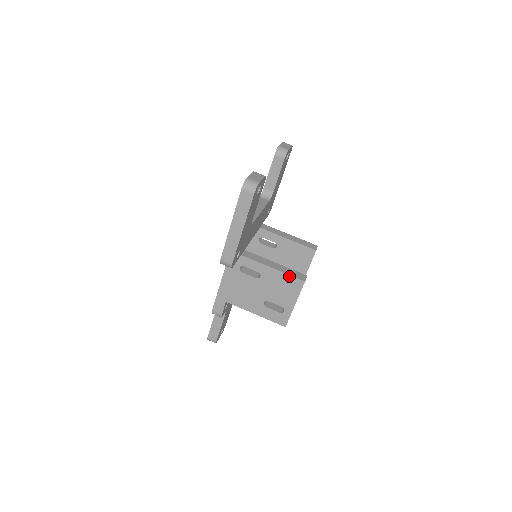
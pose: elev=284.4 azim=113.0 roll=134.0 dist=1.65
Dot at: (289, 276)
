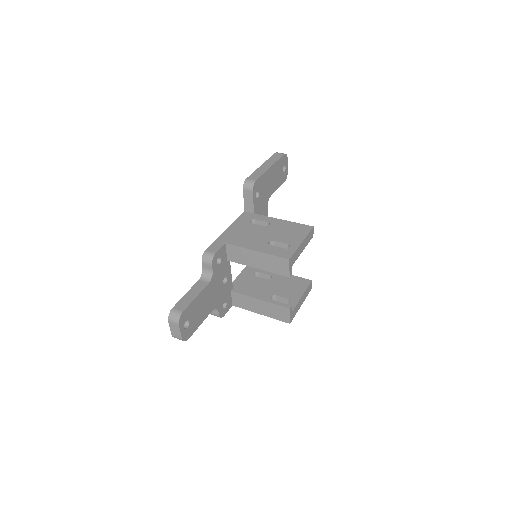
Dot at: (298, 224)
